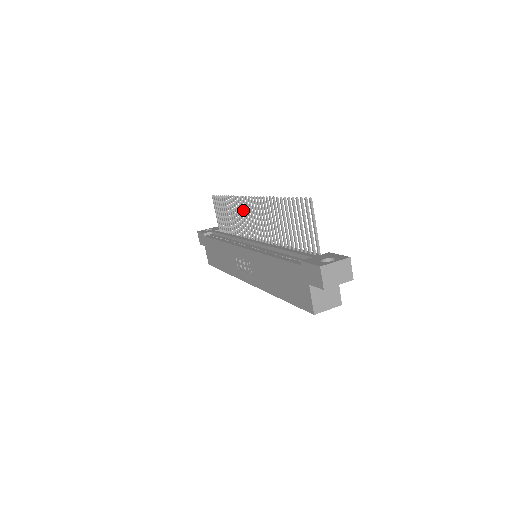
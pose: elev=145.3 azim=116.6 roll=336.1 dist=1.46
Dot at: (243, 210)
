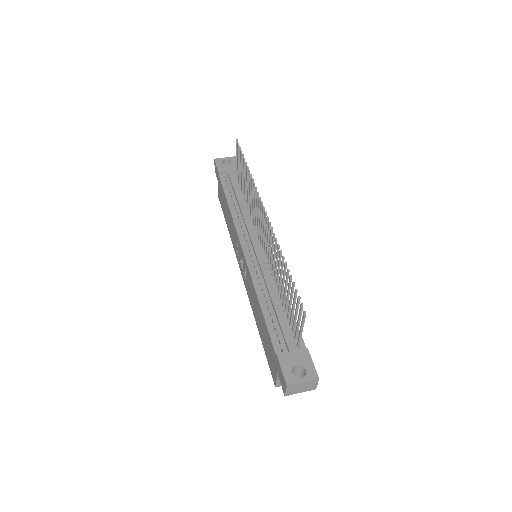
Dot at: (257, 205)
